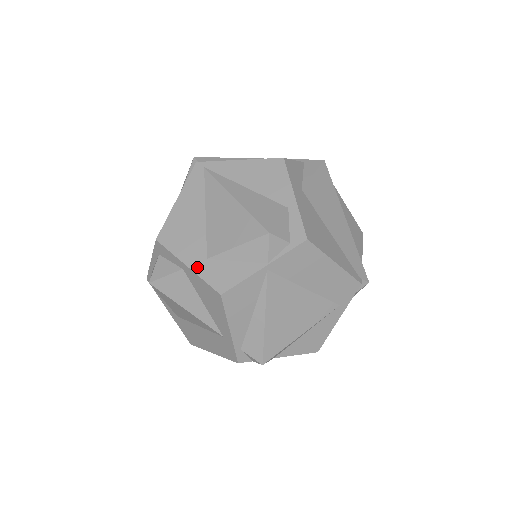
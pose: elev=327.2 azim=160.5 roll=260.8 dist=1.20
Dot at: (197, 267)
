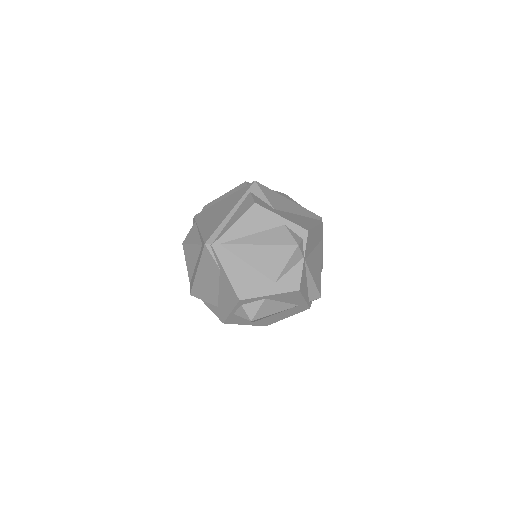
Dot at: (275, 291)
